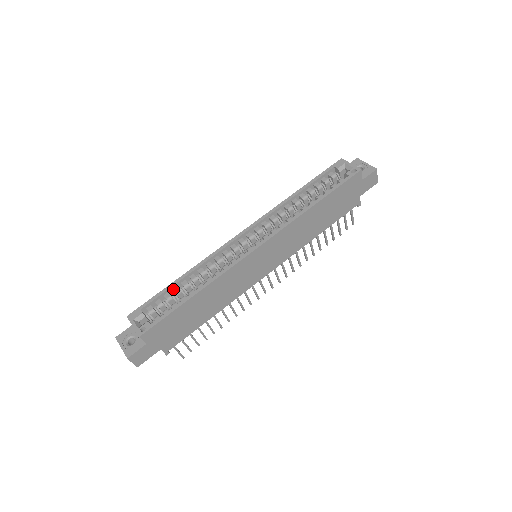
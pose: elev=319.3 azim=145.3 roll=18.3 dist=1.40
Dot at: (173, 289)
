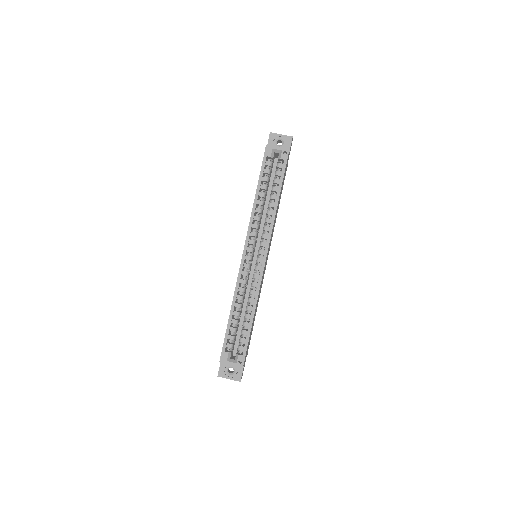
Dot at: occluded
